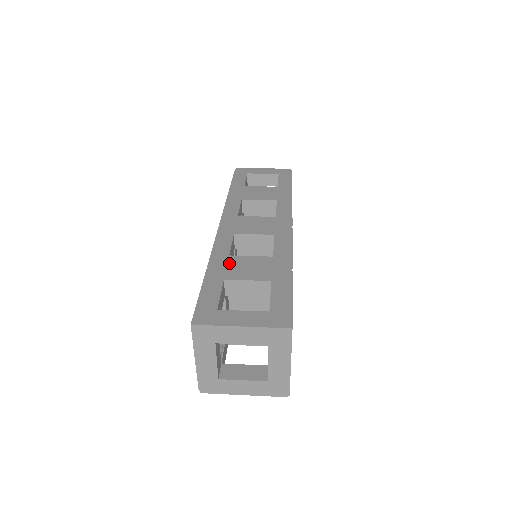
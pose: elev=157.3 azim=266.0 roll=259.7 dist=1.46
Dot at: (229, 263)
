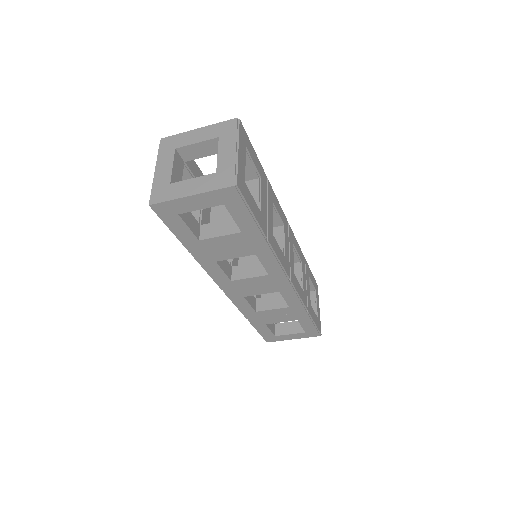
Dot at: occluded
